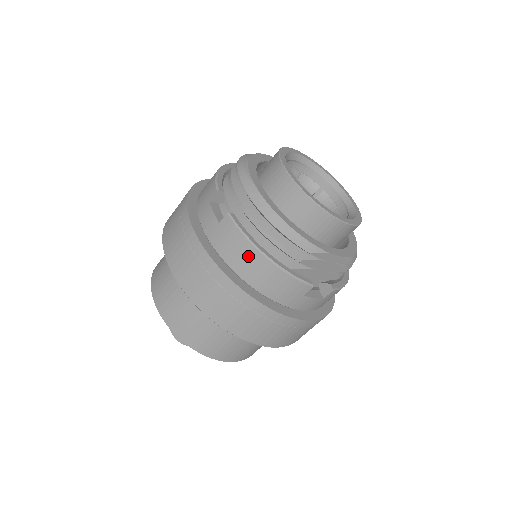
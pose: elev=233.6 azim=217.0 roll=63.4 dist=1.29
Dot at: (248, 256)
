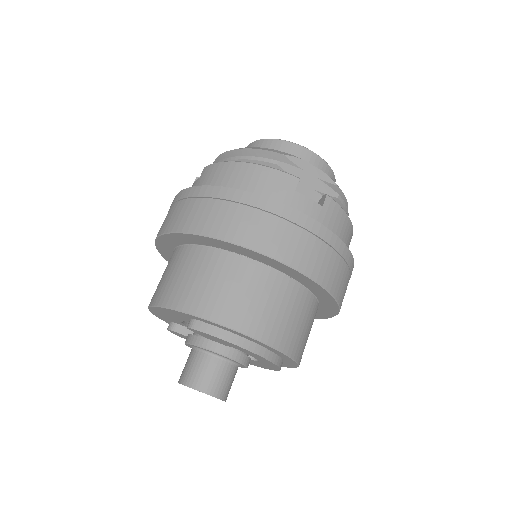
Dot at: (227, 171)
